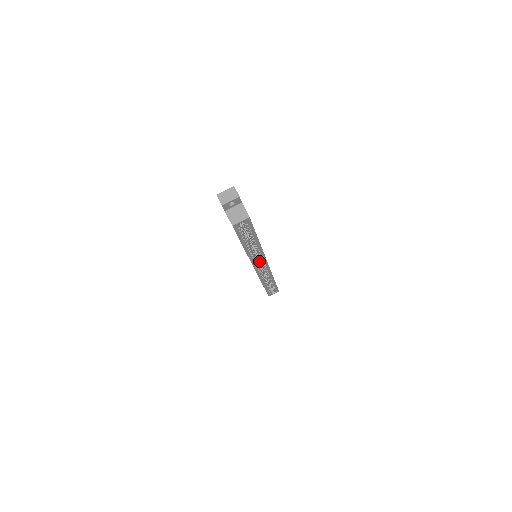
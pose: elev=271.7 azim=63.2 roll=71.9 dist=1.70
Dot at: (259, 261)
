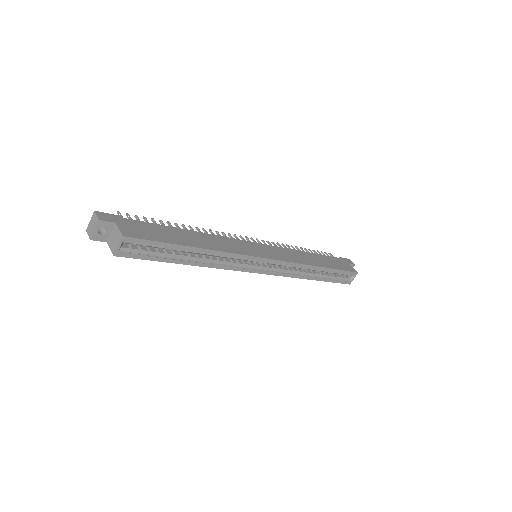
Dot at: occluded
